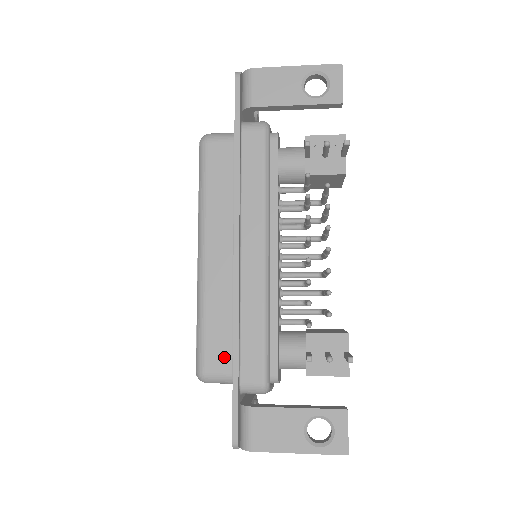
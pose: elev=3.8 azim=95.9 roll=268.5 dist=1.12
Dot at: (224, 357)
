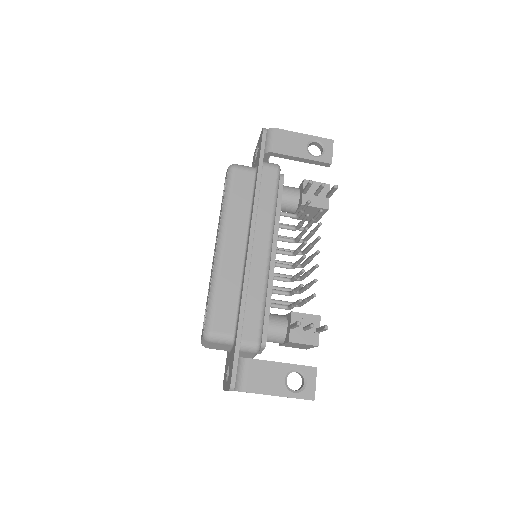
Dot at: (228, 322)
